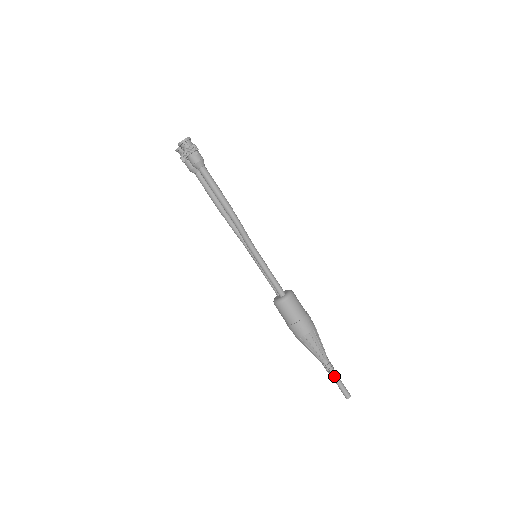
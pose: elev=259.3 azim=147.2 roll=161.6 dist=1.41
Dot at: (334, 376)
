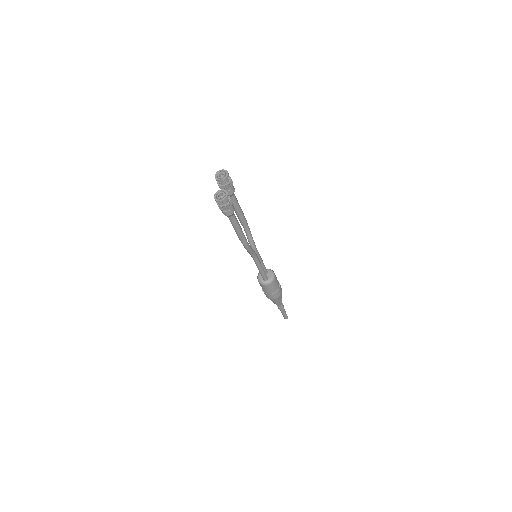
Dot at: (281, 311)
